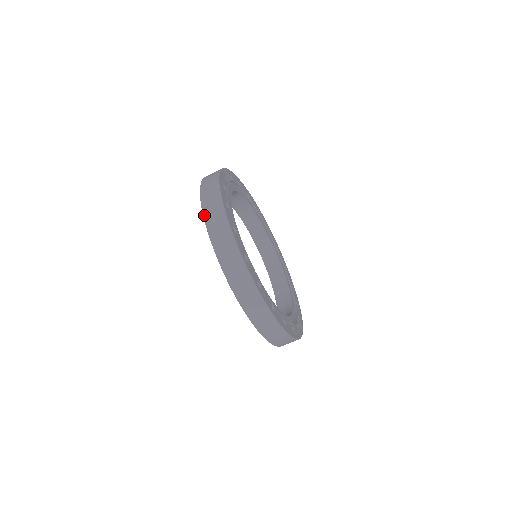
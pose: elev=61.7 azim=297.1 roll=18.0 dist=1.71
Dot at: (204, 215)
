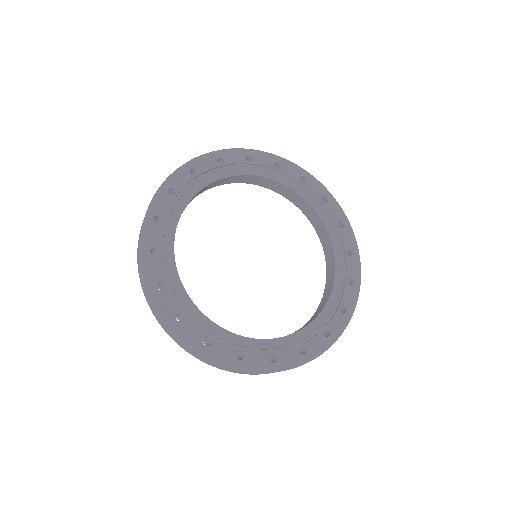
Dot at: (204, 362)
